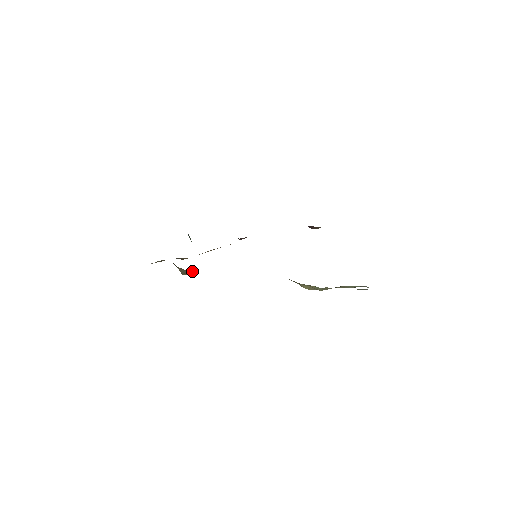
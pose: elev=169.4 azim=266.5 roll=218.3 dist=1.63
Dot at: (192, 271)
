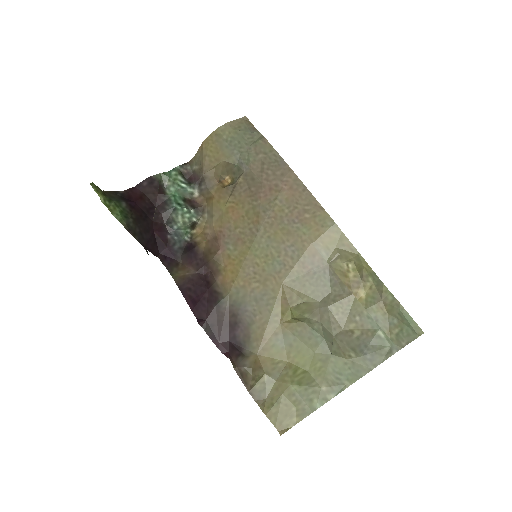
Dot at: (239, 170)
